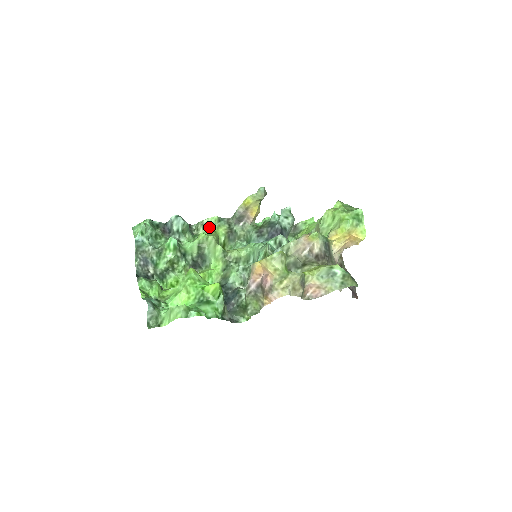
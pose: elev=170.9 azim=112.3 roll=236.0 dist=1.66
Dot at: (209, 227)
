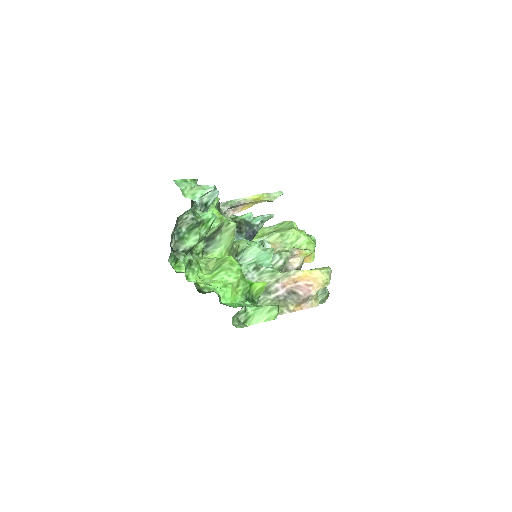
Dot at: (212, 207)
